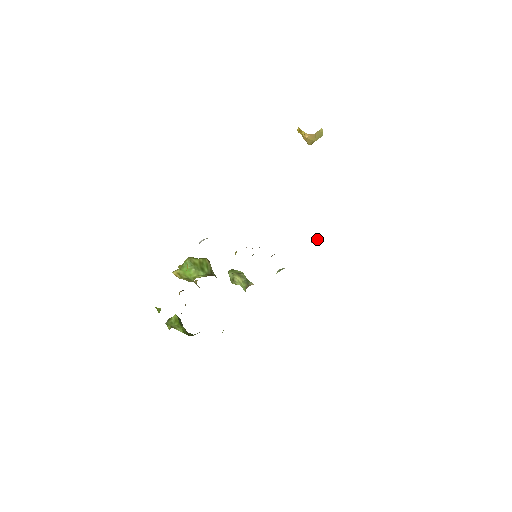
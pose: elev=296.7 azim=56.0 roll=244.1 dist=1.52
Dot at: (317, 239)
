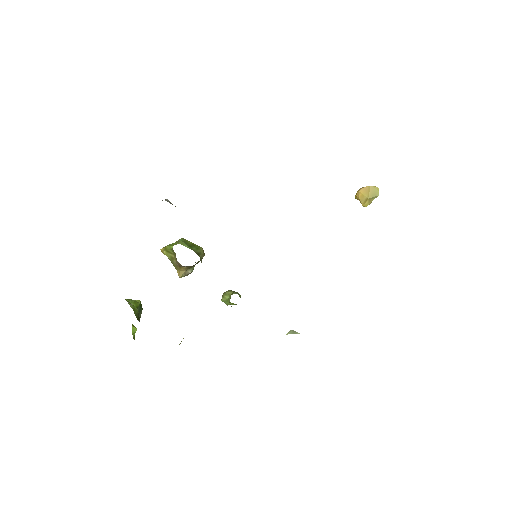
Dot at: occluded
